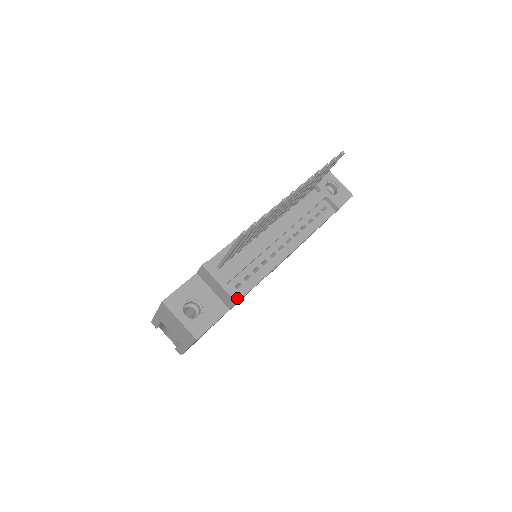
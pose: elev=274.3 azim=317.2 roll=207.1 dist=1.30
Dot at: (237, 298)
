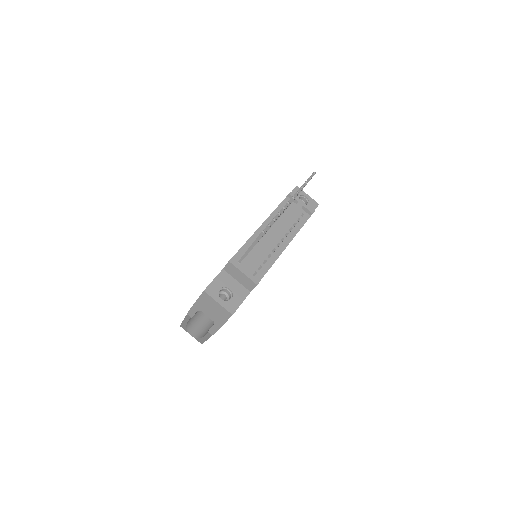
Dot at: (257, 282)
